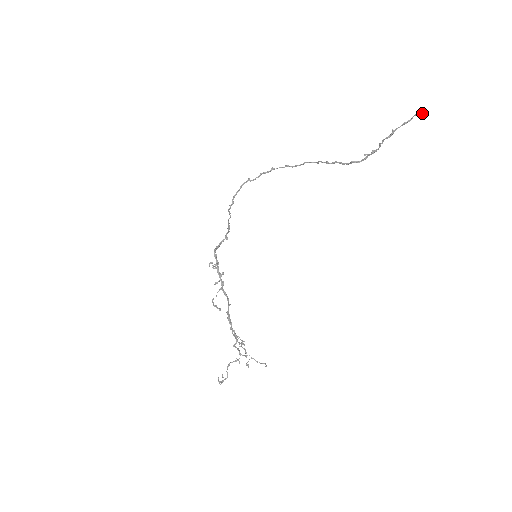
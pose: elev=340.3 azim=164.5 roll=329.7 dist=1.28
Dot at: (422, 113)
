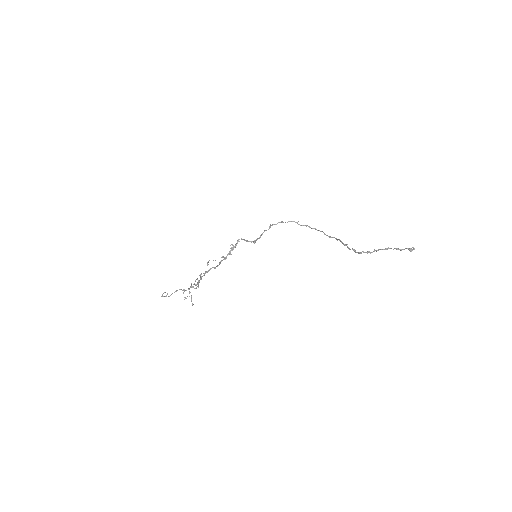
Dot at: (411, 250)
